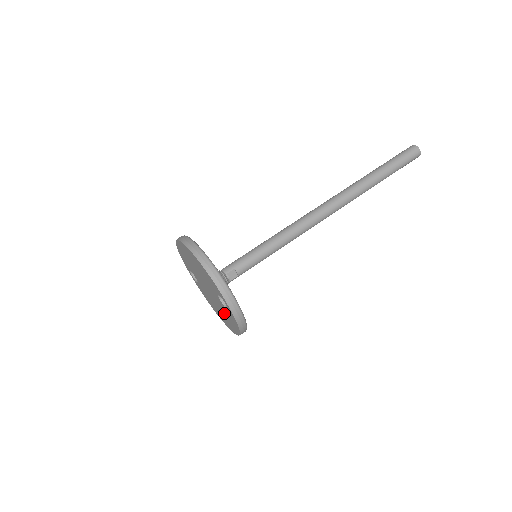
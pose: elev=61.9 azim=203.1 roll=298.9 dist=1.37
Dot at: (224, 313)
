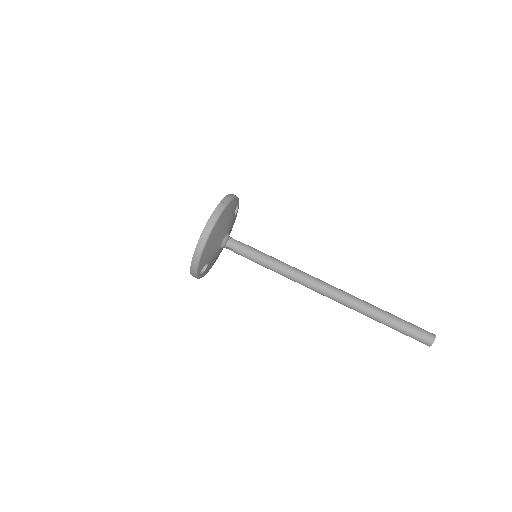
Dot at: occluded
